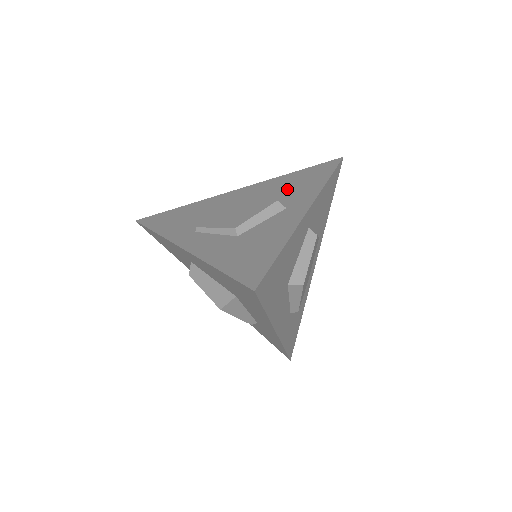
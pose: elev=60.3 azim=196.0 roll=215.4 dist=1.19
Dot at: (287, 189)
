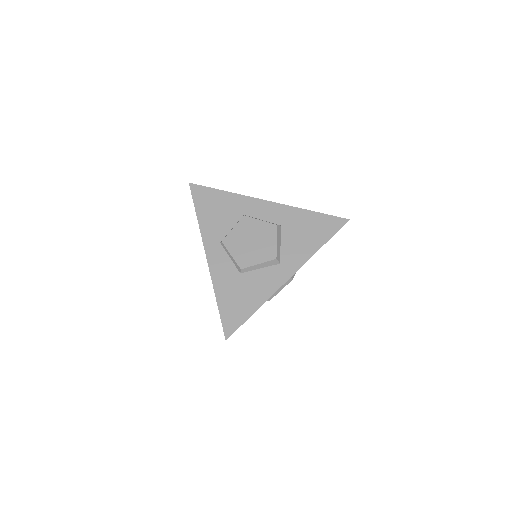
Dot at: (293, 236)
